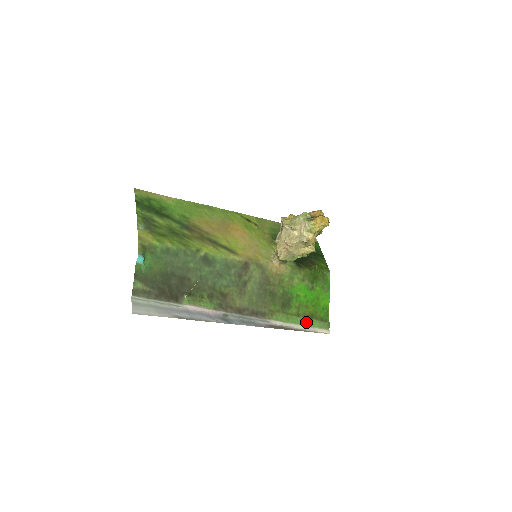
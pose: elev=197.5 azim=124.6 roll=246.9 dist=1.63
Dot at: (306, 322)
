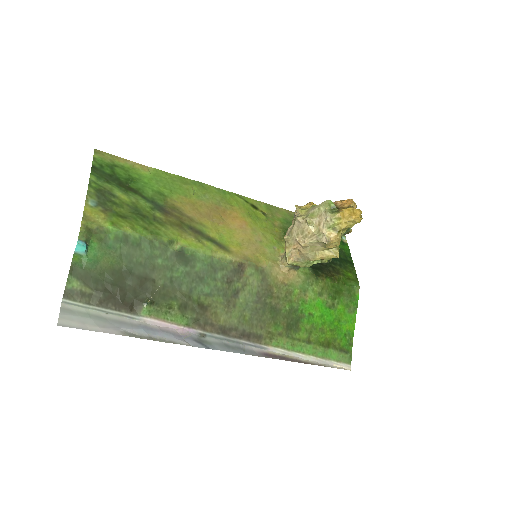
Dot at: (319, 352)
